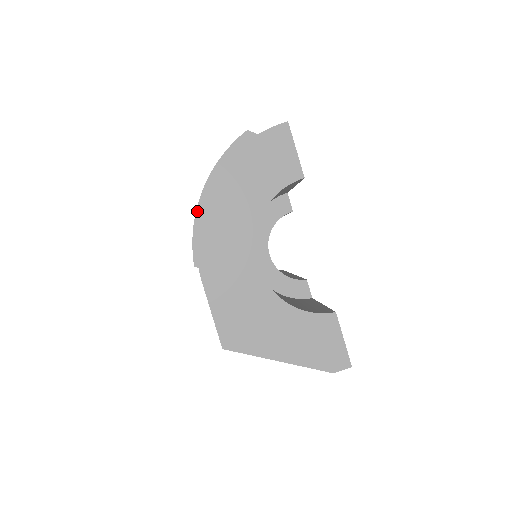
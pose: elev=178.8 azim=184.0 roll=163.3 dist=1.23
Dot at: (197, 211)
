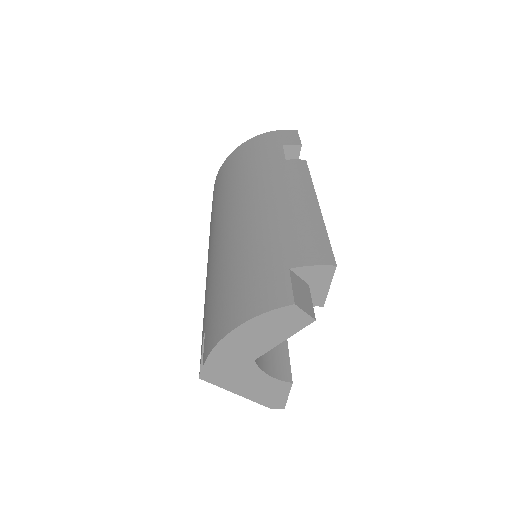
Dot at: (222, 340)
